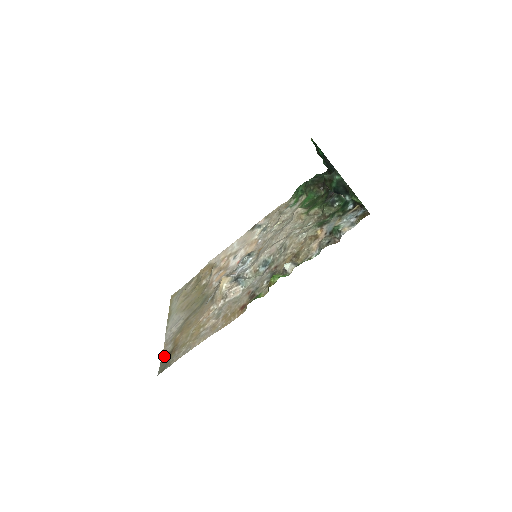
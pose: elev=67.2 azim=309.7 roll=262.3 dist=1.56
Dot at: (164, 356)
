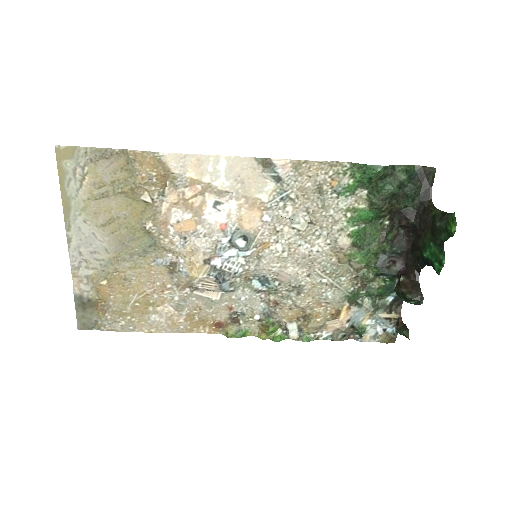
Dot at: (81, 302)
